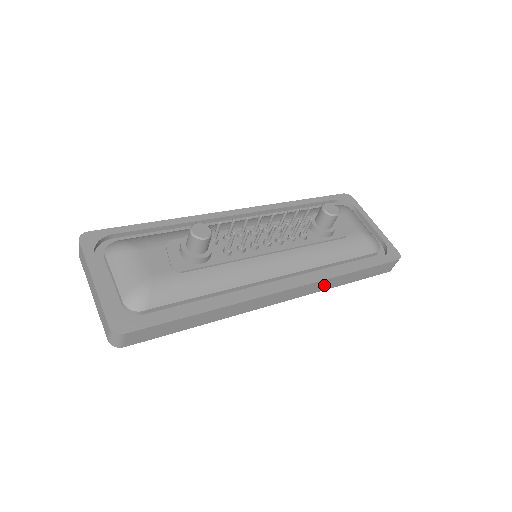
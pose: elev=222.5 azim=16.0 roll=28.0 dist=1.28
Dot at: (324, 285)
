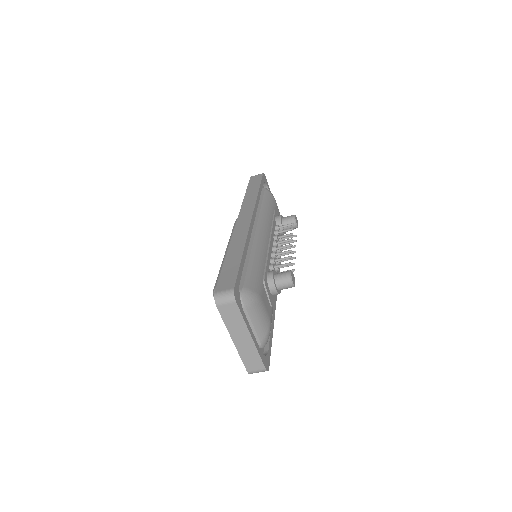
Dot at: occluded
